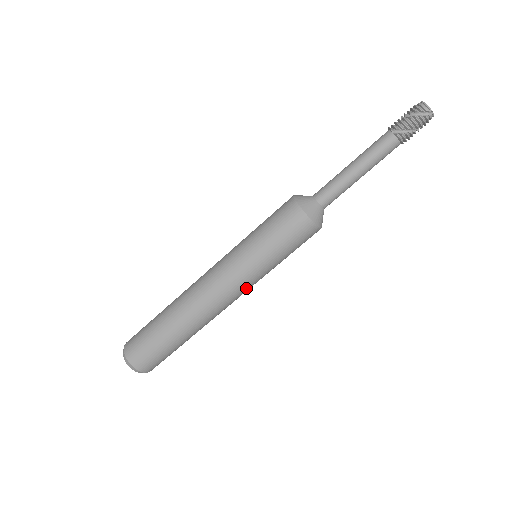
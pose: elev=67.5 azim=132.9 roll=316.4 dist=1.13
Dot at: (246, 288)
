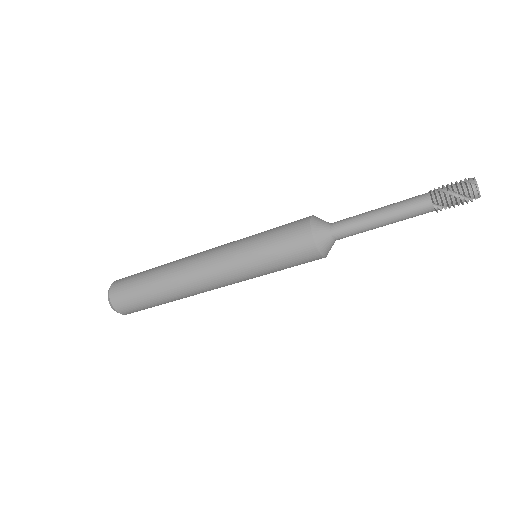
Dot at: occluded
